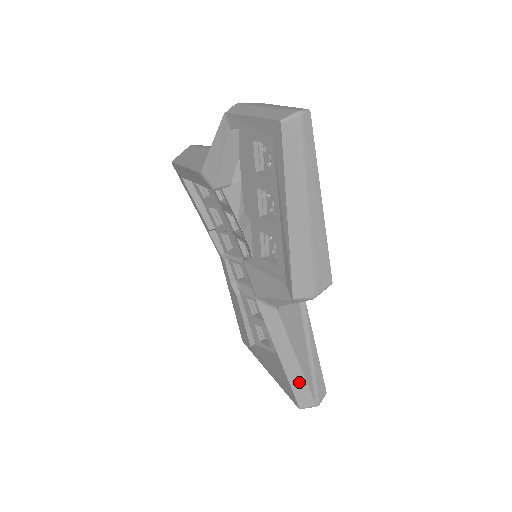
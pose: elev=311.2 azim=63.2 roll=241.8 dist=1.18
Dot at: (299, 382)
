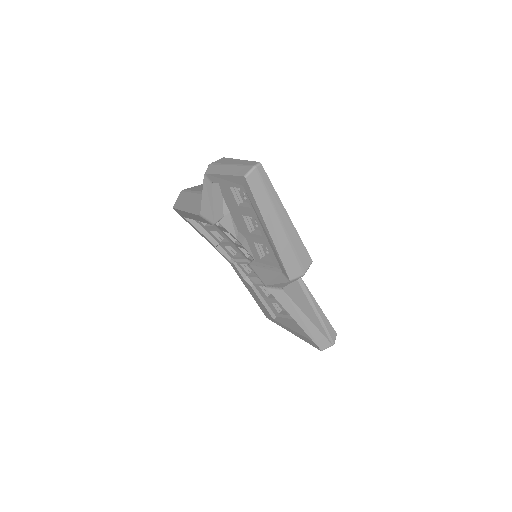
Dot at: (315, 333)
